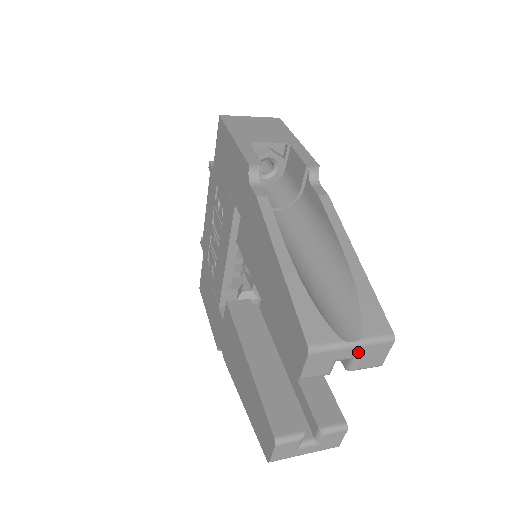
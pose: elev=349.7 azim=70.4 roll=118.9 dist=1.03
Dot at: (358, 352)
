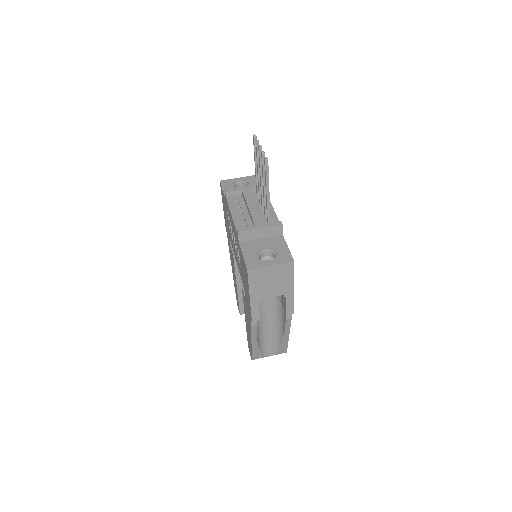
Dot at: occluded
